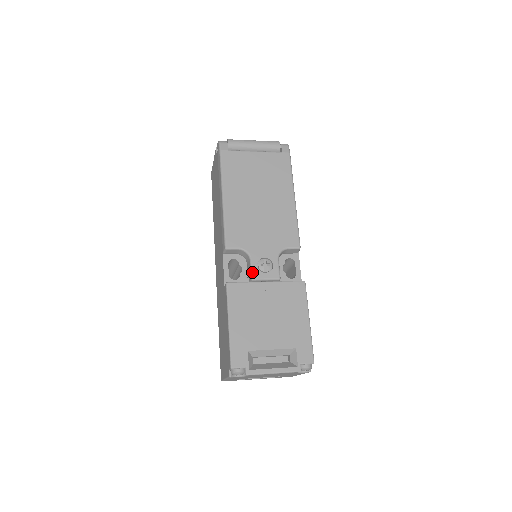
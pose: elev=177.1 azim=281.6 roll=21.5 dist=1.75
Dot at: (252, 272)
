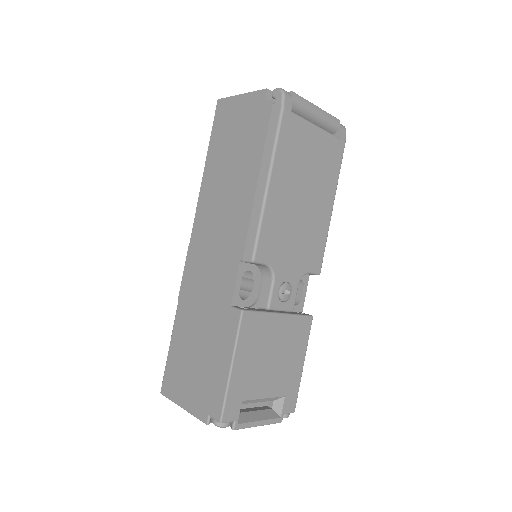
Dot at: (271, 299)
